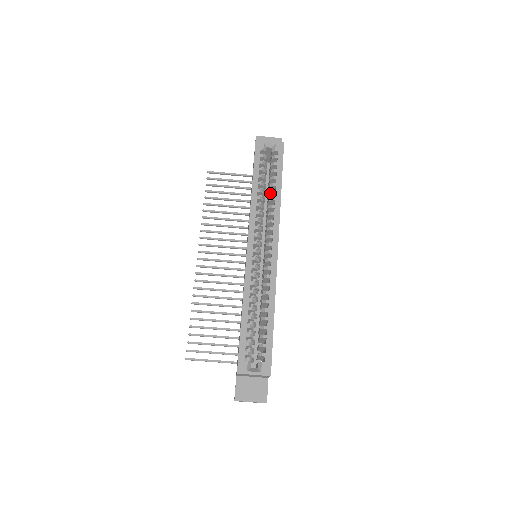
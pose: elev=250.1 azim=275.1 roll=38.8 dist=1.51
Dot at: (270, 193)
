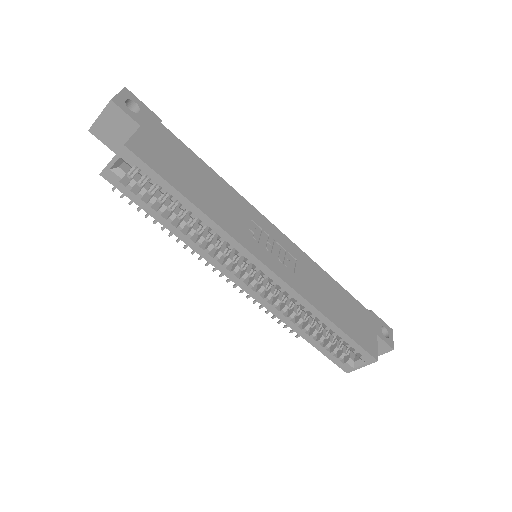
Dot at: occluded
